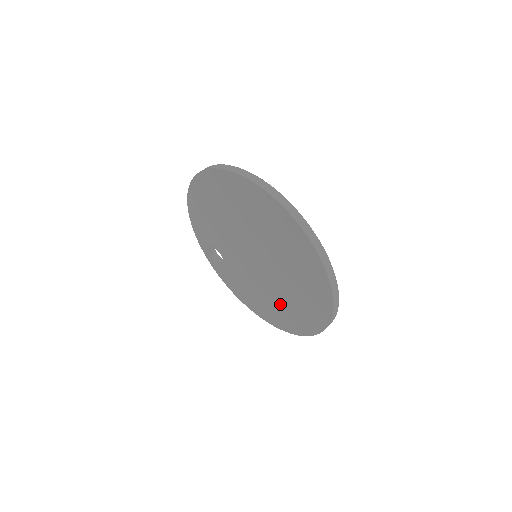
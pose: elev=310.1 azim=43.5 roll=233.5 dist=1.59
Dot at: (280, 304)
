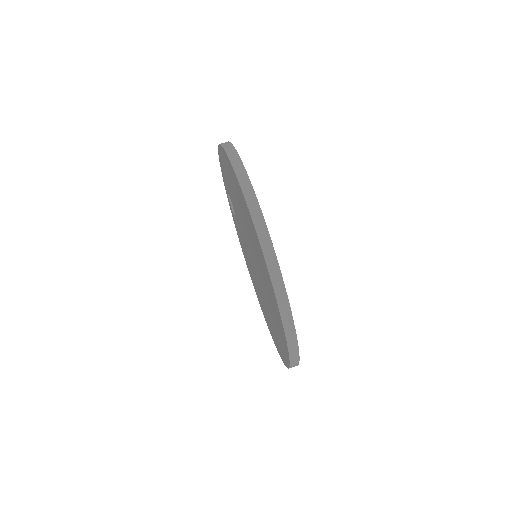
Dot at: (261, 299)
